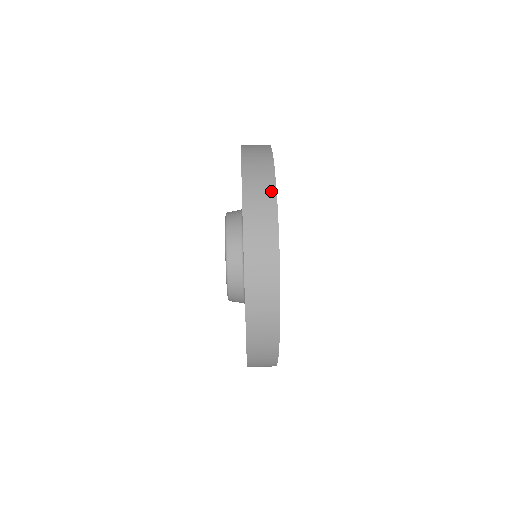
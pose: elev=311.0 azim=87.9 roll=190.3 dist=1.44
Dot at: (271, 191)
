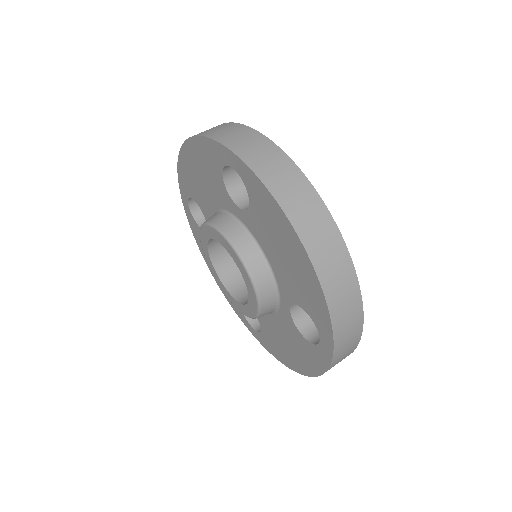
Dot at: (264, 141)
